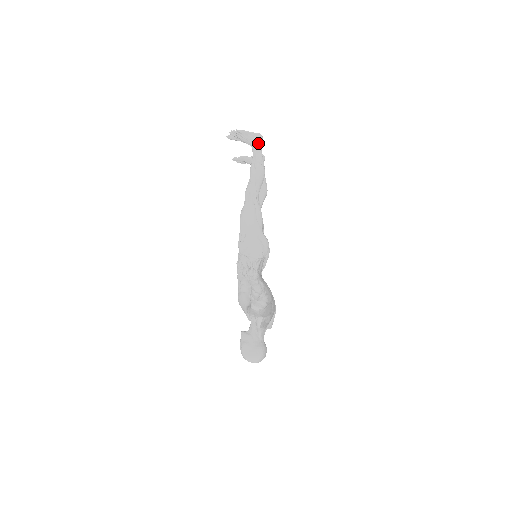
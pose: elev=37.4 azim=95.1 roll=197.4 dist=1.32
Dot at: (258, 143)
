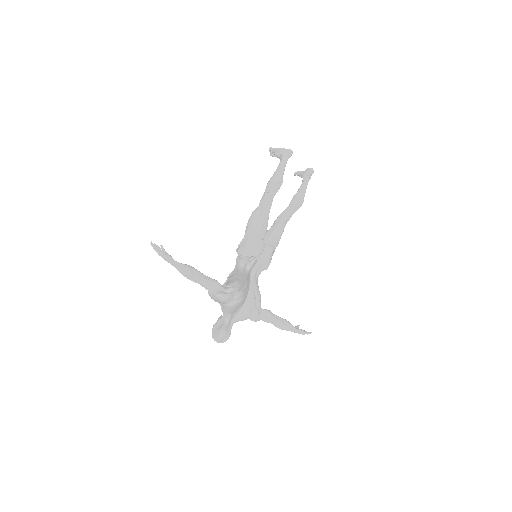
Dot at: (283, 157)
